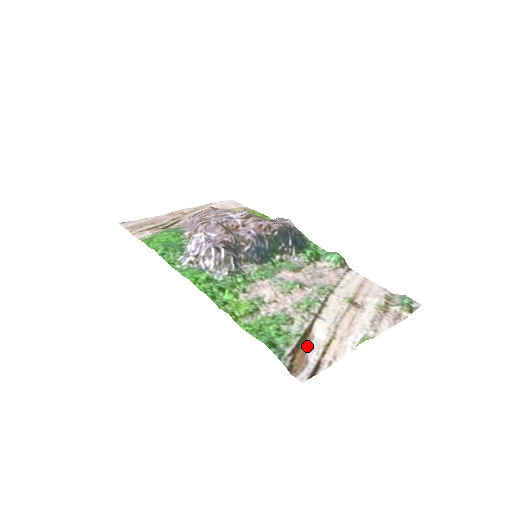
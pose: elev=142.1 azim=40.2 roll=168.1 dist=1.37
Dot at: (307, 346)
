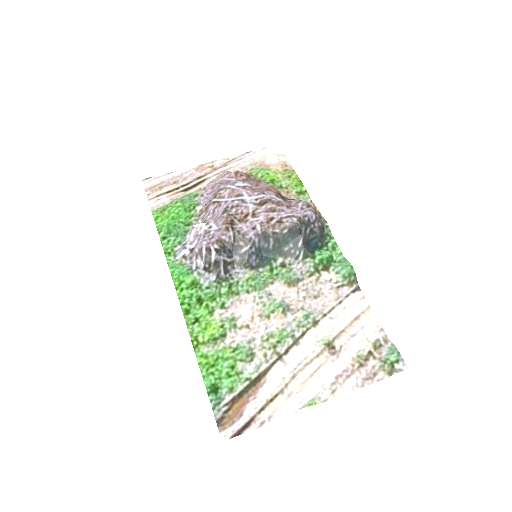
Dot at: (251, 395)
